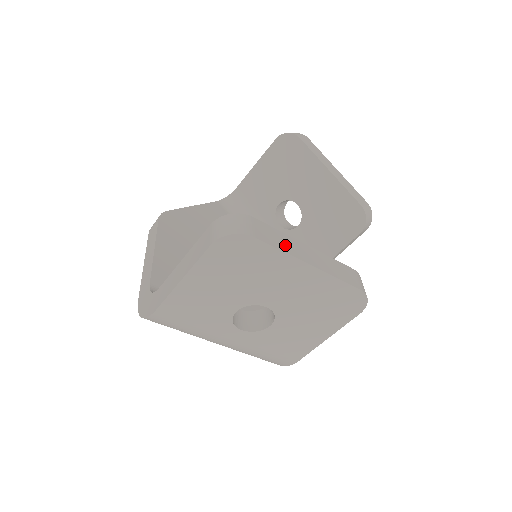
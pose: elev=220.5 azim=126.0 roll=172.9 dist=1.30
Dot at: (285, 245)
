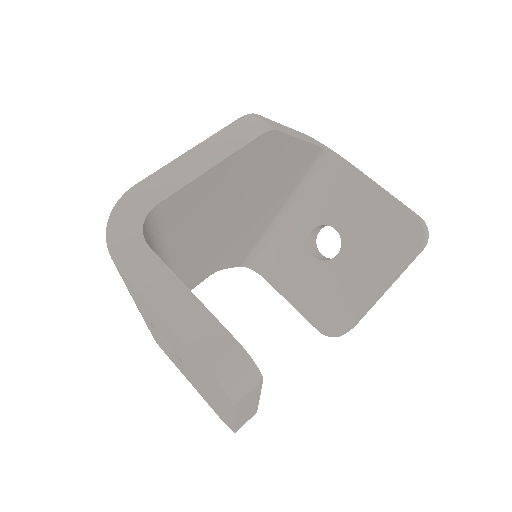
Dot at: (245, 407)
